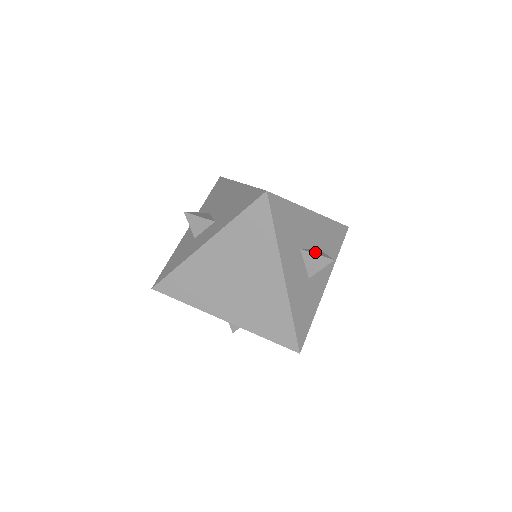
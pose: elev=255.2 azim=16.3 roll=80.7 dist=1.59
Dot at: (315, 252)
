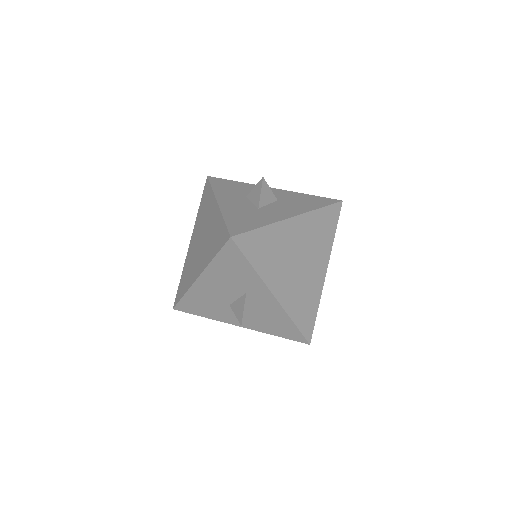
Dot at: occluded
